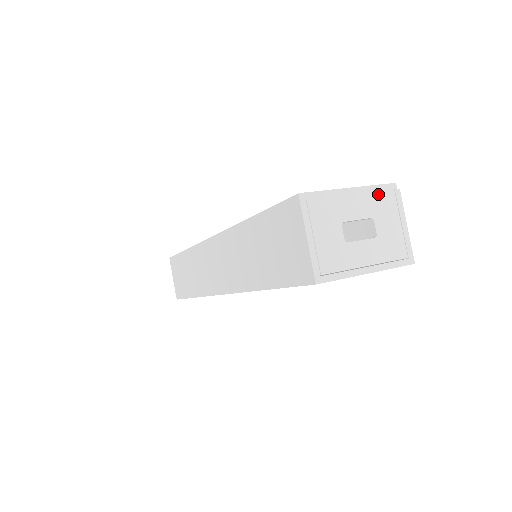
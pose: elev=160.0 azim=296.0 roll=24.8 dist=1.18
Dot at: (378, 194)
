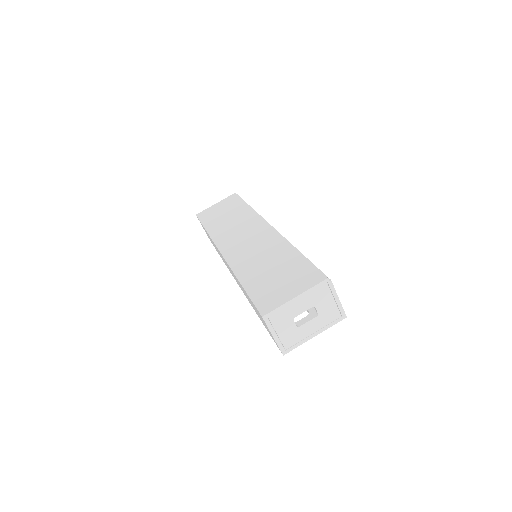
Dot at: (316, 291)
